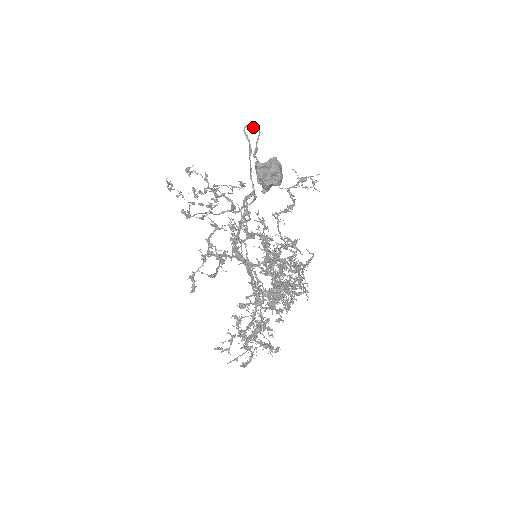
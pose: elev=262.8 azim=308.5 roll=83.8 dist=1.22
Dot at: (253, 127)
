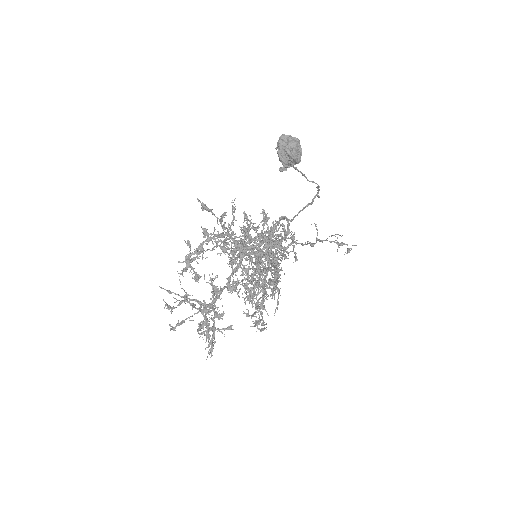
Dot at: (317, 187)
